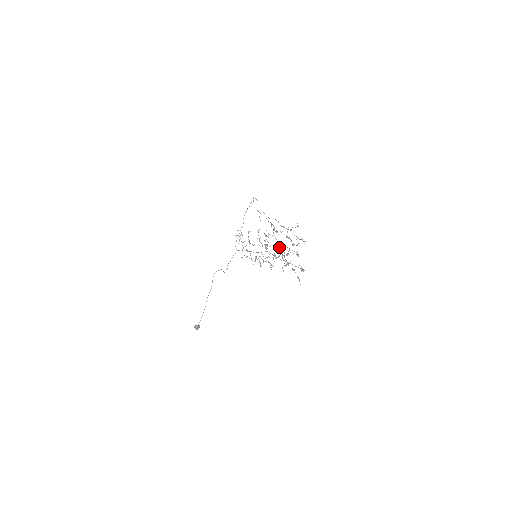
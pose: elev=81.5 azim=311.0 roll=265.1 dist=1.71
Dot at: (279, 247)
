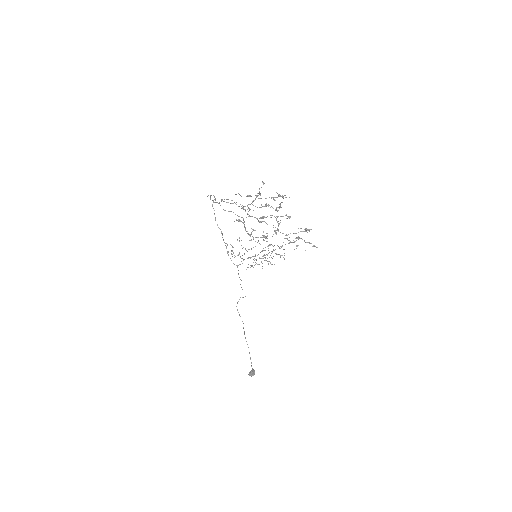
Dot at: occluded
